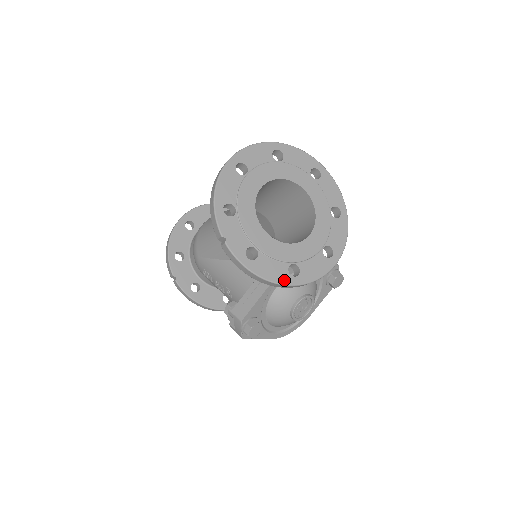
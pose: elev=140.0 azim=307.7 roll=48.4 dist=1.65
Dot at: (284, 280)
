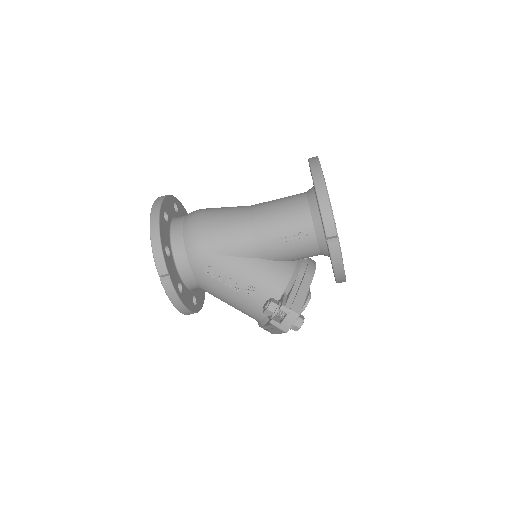
Dot at: occluded
